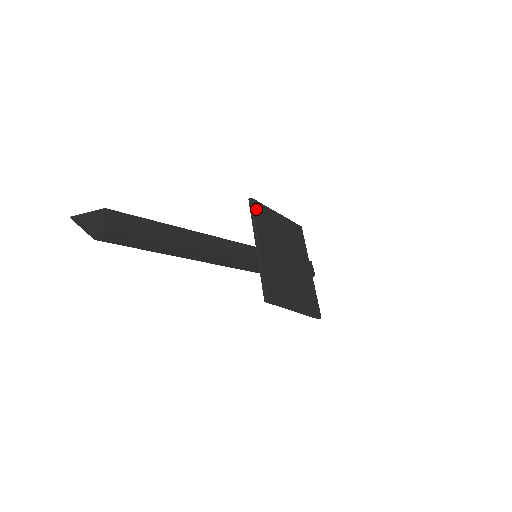
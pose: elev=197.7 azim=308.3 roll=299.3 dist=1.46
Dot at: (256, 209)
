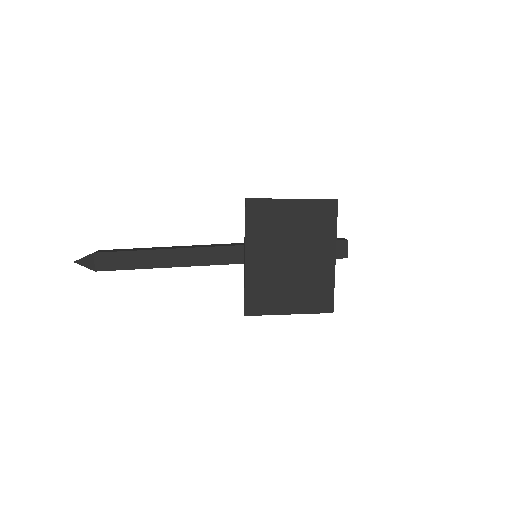
Dot at: (251, 211)
